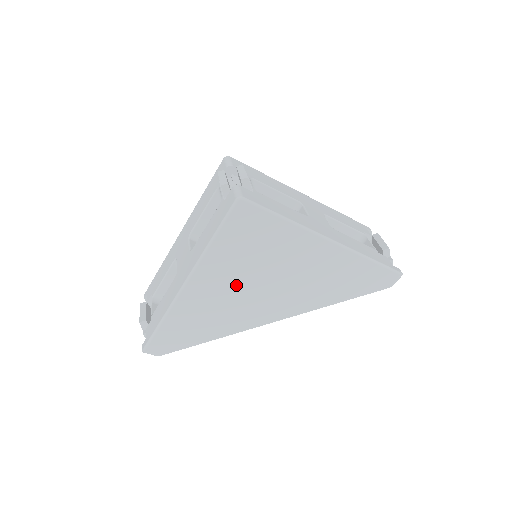
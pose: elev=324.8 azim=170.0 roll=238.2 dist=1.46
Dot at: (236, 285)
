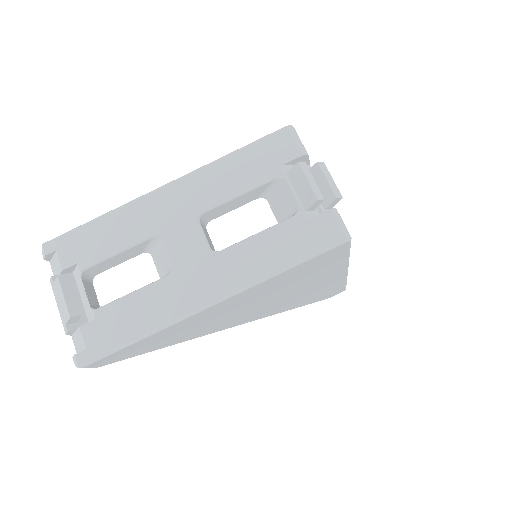
Dot at: (248, 304)
